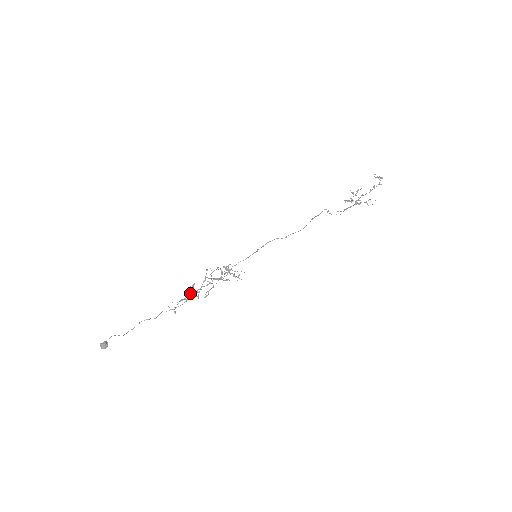
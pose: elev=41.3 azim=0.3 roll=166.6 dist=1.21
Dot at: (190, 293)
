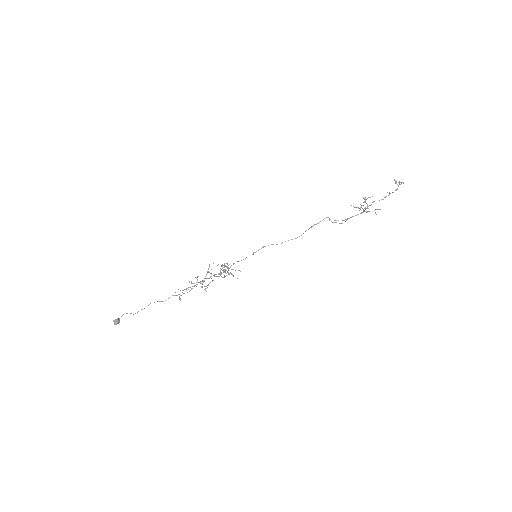
Dot at: occluded
